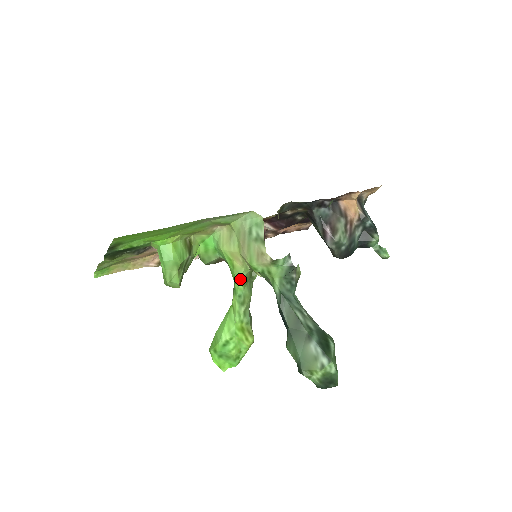
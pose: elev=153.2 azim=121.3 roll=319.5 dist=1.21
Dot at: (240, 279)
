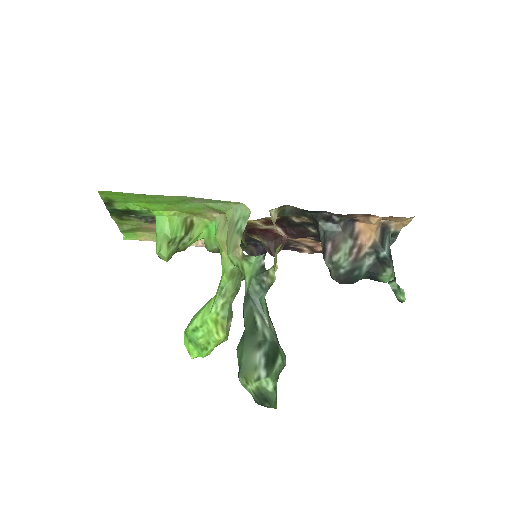
Dot at: (225, 271)
